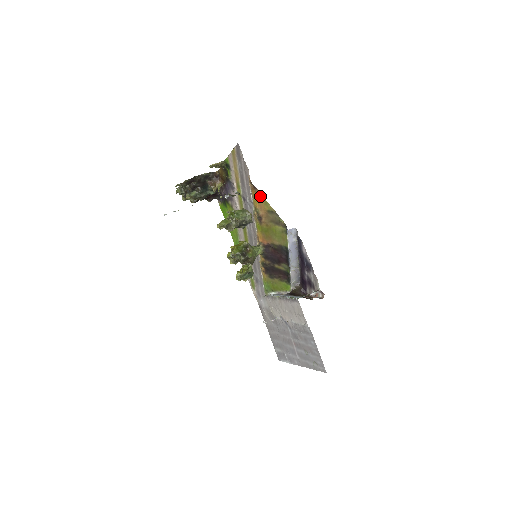
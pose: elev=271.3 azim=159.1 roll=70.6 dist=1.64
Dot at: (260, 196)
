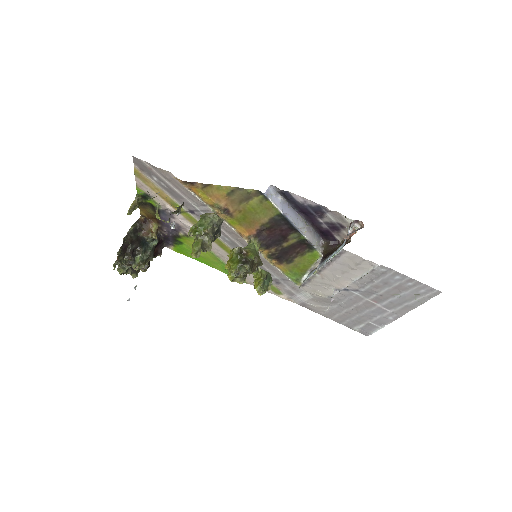
Dot at: (206, 187)
